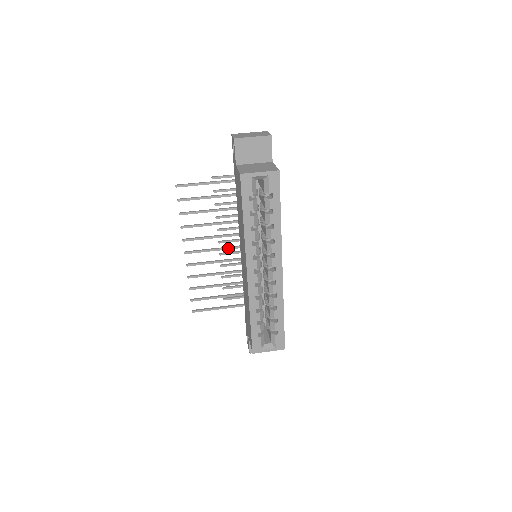
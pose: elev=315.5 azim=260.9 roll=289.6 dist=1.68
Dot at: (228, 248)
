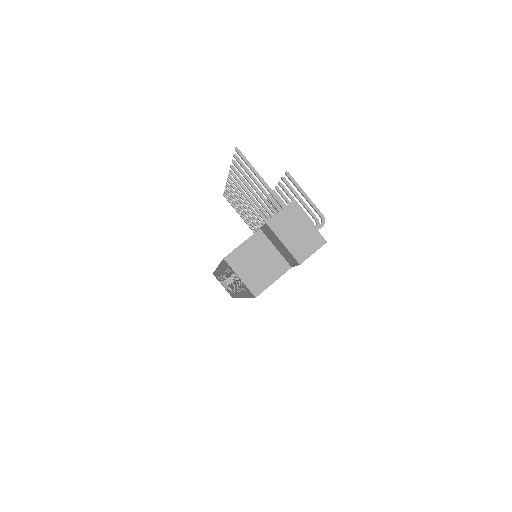
Dot at: (260, 215)
